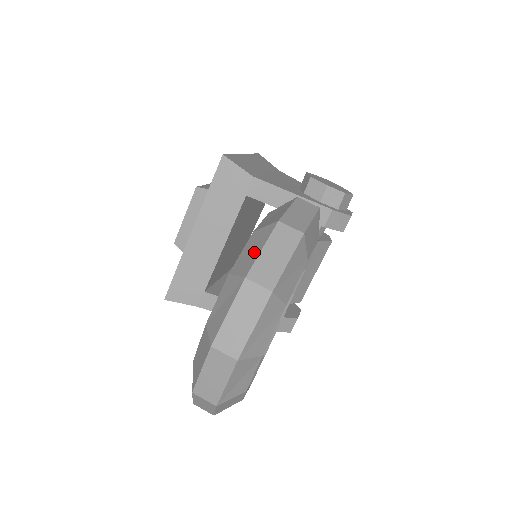
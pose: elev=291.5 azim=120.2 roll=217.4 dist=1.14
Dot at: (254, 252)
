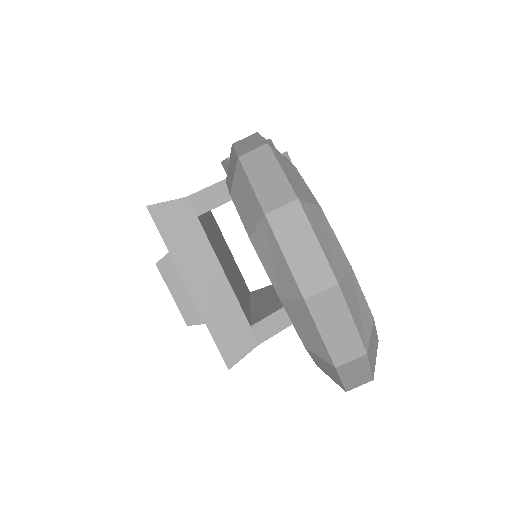
Dot at: (248, 197)
